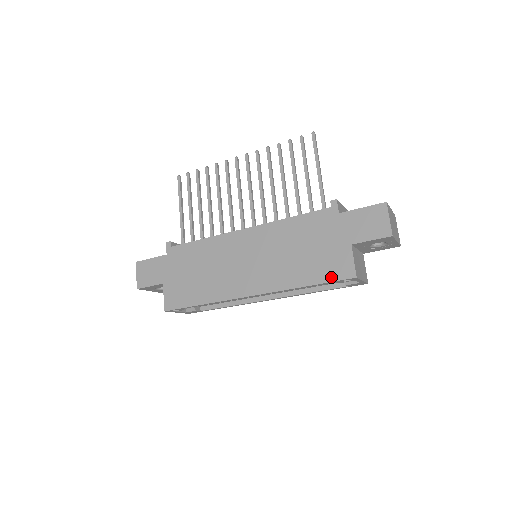
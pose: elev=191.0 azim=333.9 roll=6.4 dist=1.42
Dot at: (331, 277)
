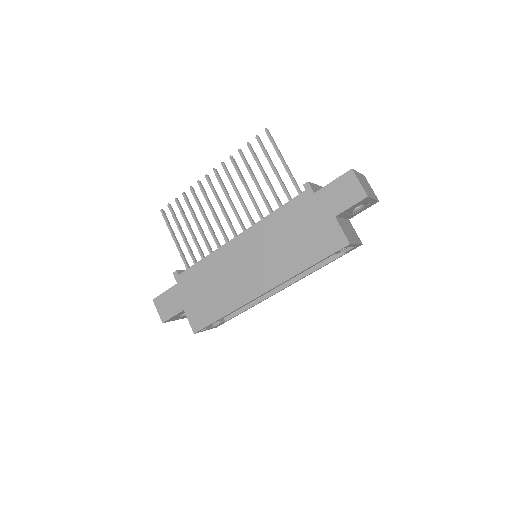
Dot at: (328, 251)
